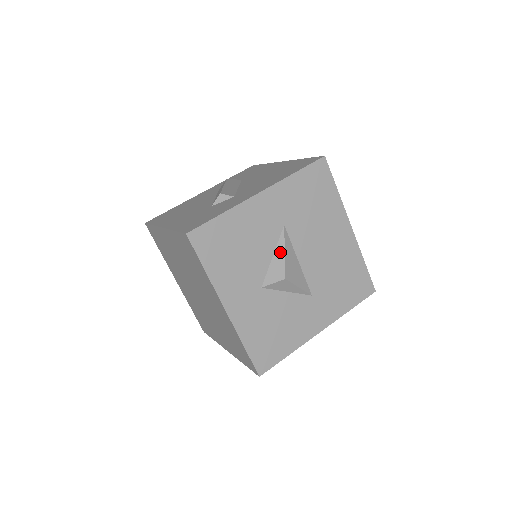
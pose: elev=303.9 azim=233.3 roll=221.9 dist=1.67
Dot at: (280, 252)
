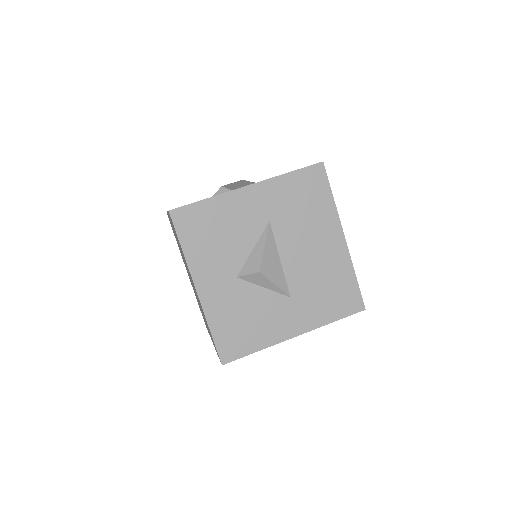
Dot at: (260, 246)
